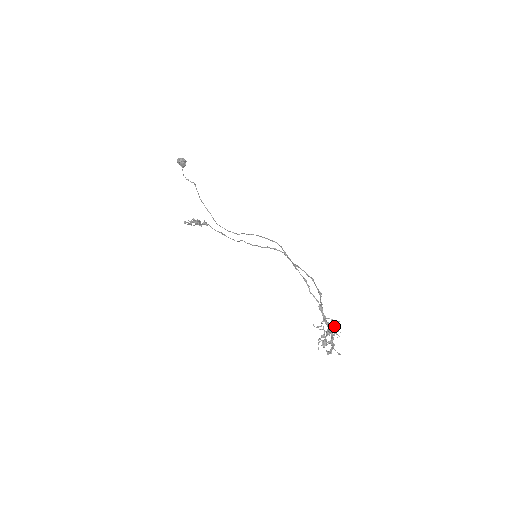
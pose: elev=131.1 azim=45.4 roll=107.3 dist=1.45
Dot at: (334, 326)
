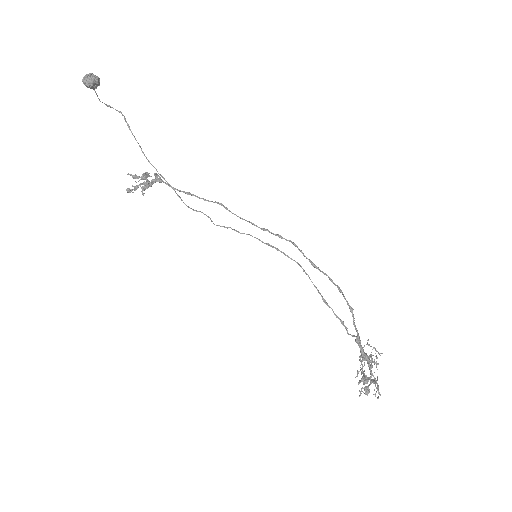
Dot at: (375, 362)
